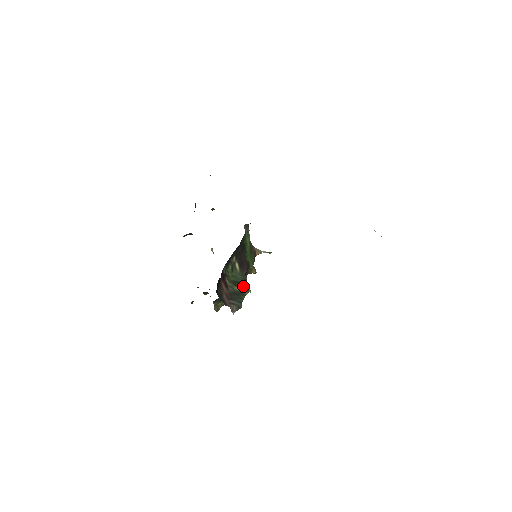
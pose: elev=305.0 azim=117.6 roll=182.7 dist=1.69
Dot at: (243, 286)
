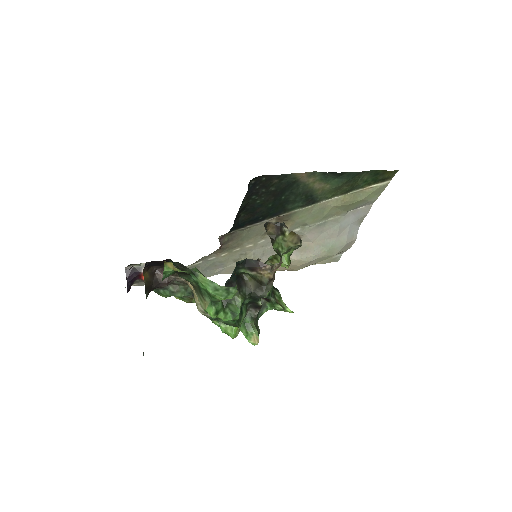
Dot at: occluded
